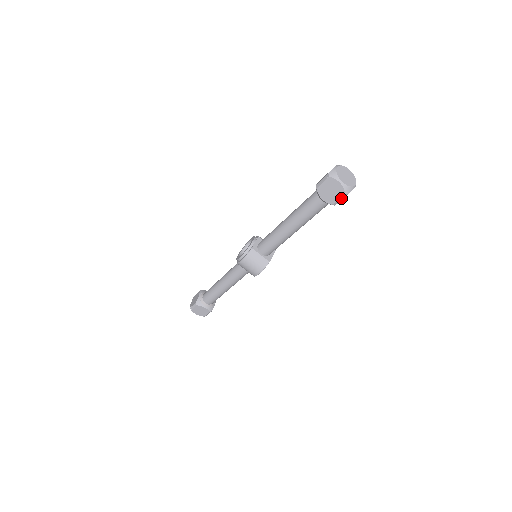
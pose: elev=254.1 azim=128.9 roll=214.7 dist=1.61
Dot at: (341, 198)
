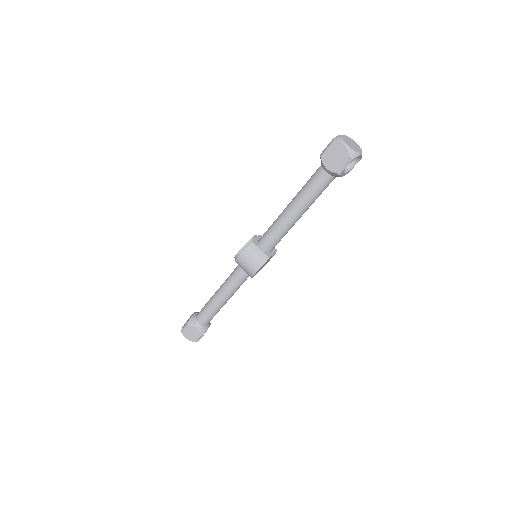
Dot at: (346, 164)
